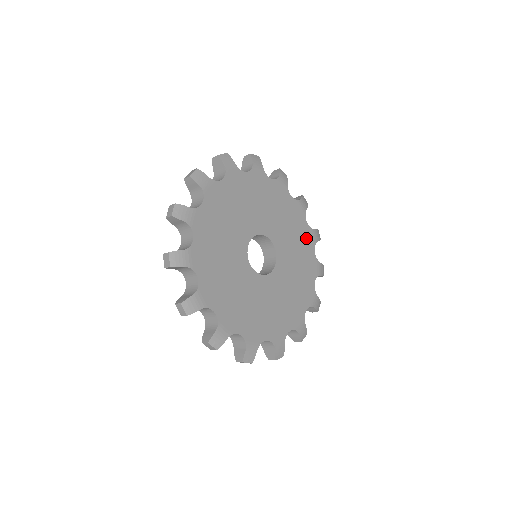
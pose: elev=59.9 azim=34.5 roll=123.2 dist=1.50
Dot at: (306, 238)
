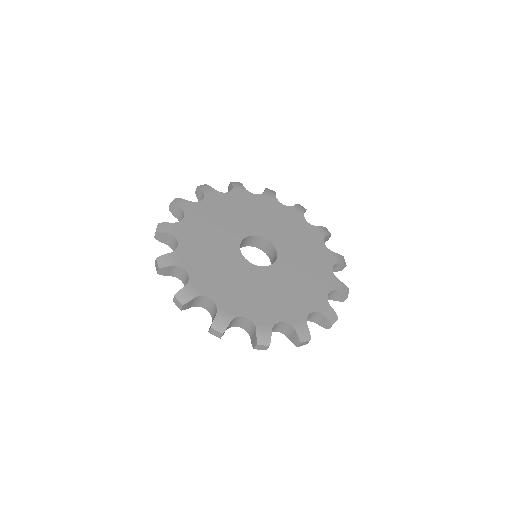
Dot at: (322, 256)
